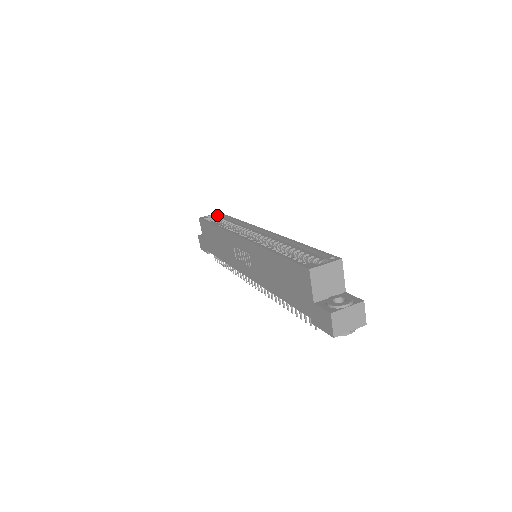
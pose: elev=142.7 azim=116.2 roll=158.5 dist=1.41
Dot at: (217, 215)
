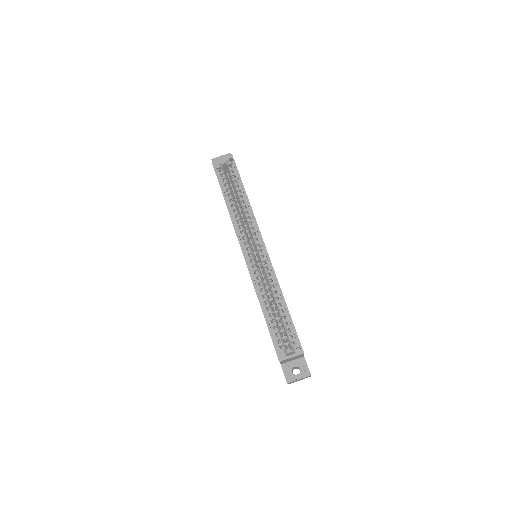
Dot at: (229, 164)
